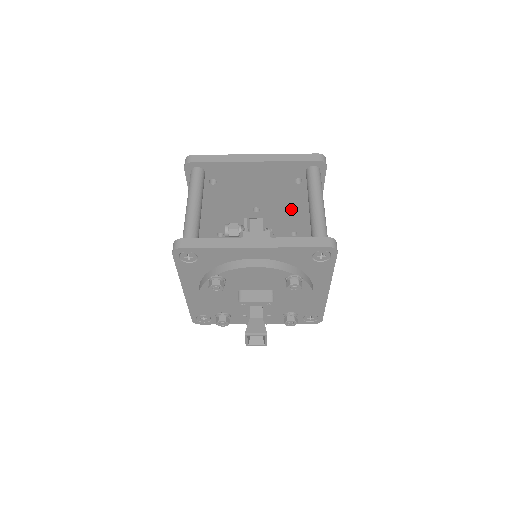
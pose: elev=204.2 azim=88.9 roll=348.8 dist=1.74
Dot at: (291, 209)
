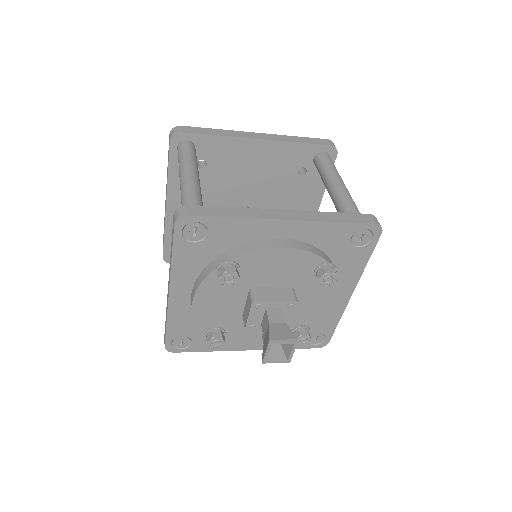
Dot at: occluded
